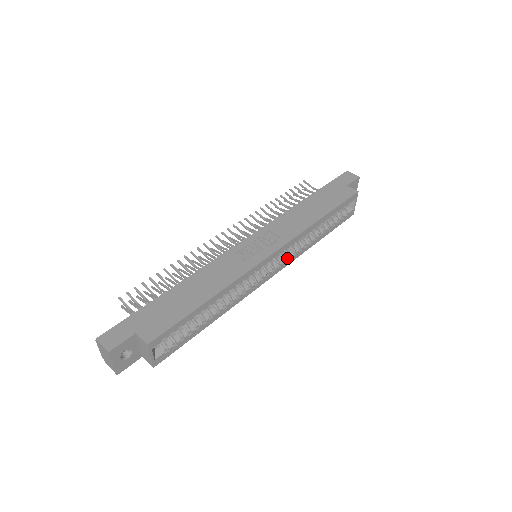
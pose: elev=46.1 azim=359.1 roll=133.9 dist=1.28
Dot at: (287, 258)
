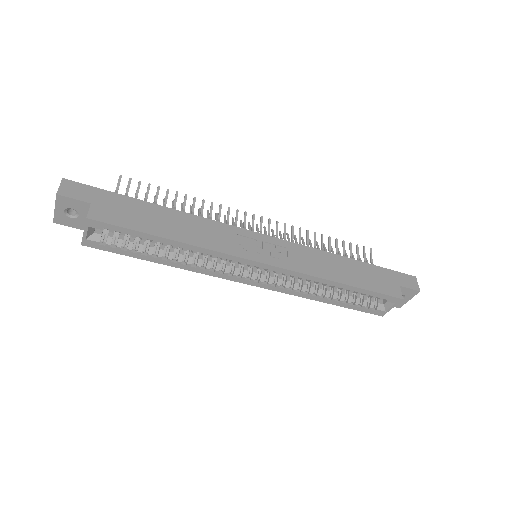
Dot at: (279, 284)
